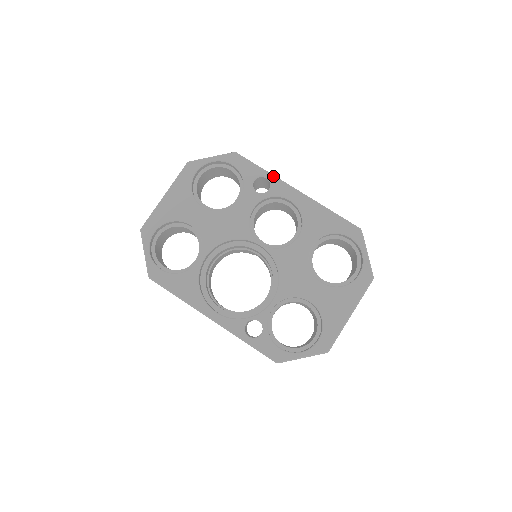
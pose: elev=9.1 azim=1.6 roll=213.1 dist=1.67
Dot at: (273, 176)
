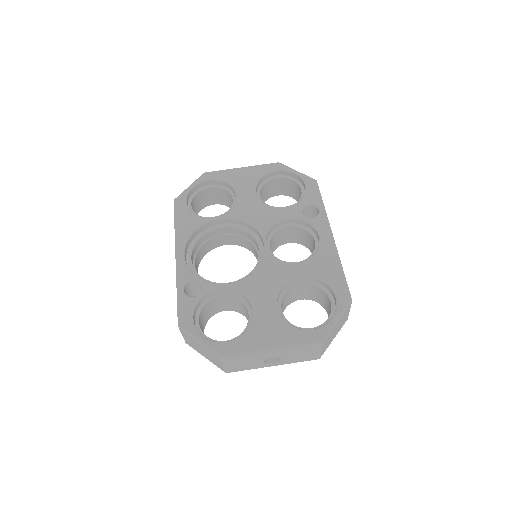
Dot at: (325, 212)
